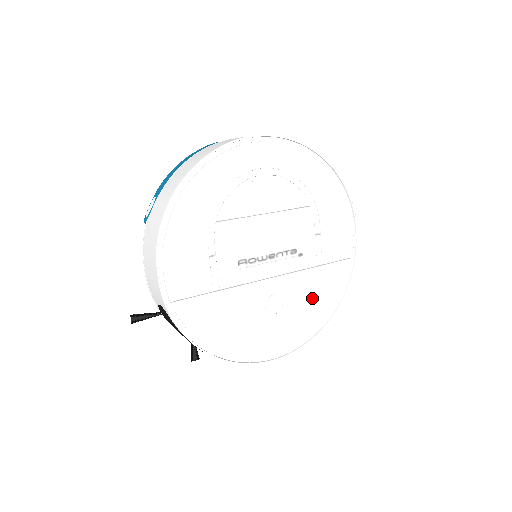
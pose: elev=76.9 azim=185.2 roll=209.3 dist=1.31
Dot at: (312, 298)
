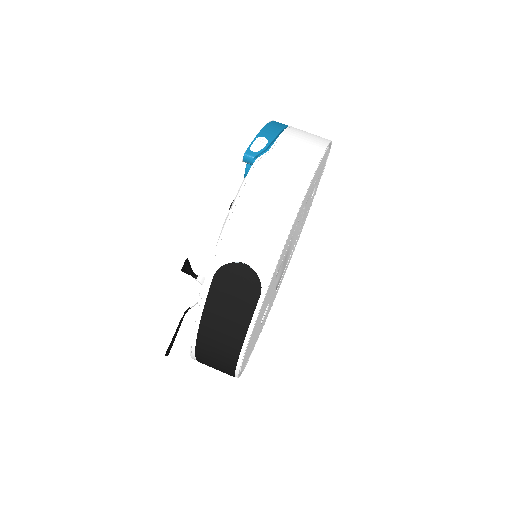
Dot at: occluded
